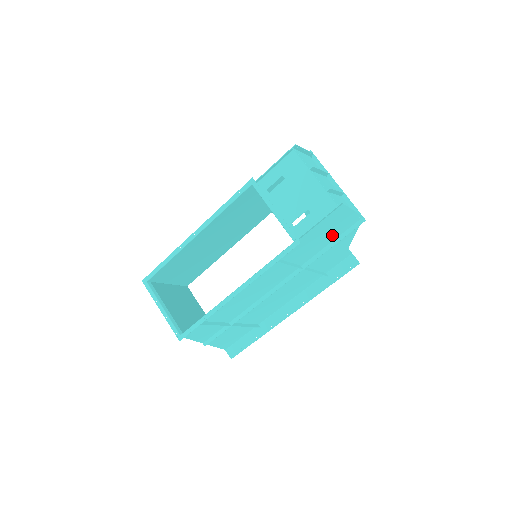
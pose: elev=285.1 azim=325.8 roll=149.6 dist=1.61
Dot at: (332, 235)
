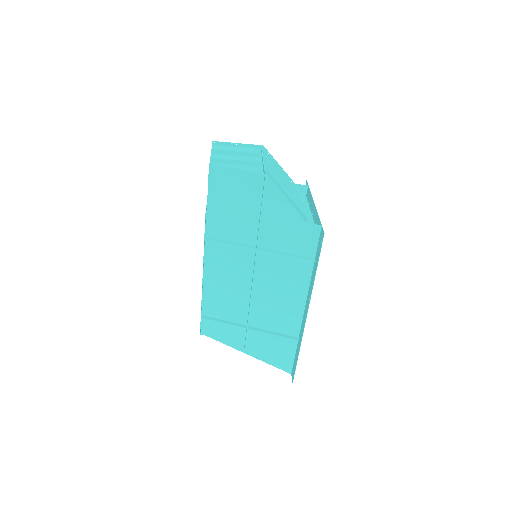
Dot at: (251, 203)
